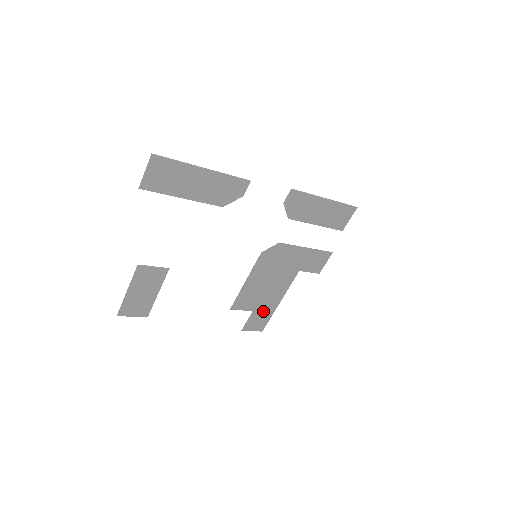
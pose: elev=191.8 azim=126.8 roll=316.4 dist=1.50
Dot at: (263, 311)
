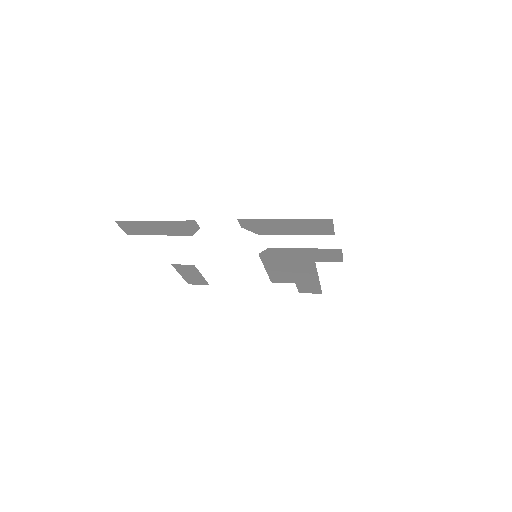
Dot at: (307, 283)
